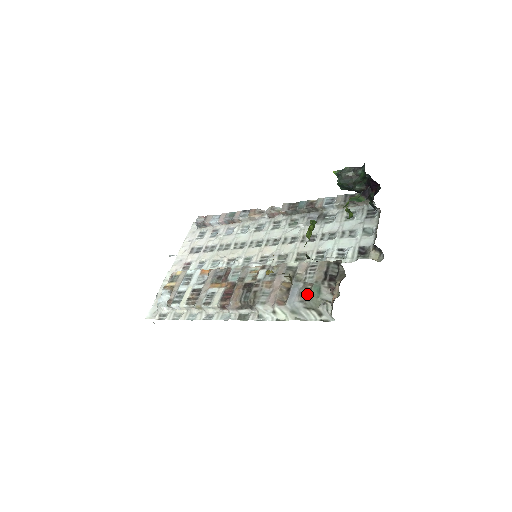
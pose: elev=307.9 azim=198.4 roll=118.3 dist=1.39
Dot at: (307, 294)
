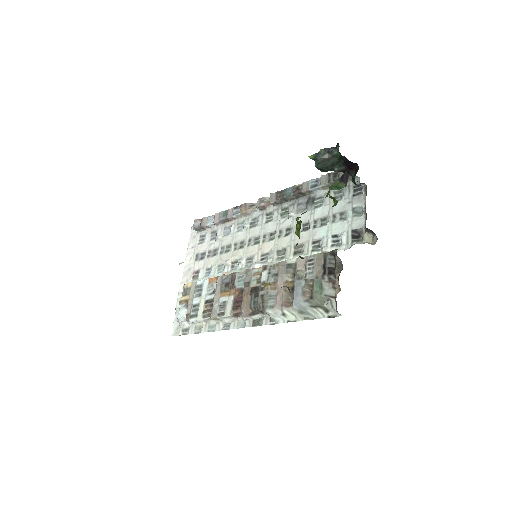
Dot at: (310, 292)
